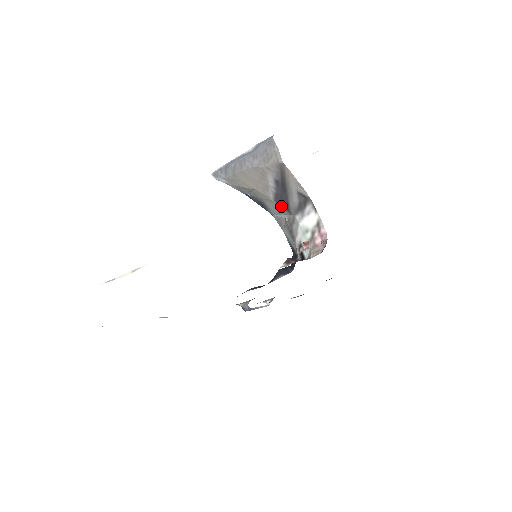
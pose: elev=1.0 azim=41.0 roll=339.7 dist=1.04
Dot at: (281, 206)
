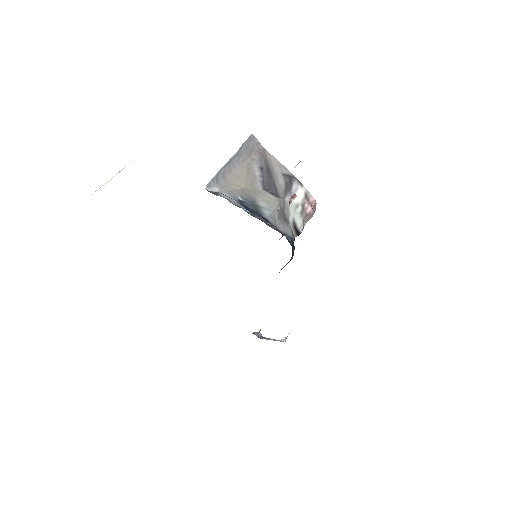
Dot at: (270, 194)
